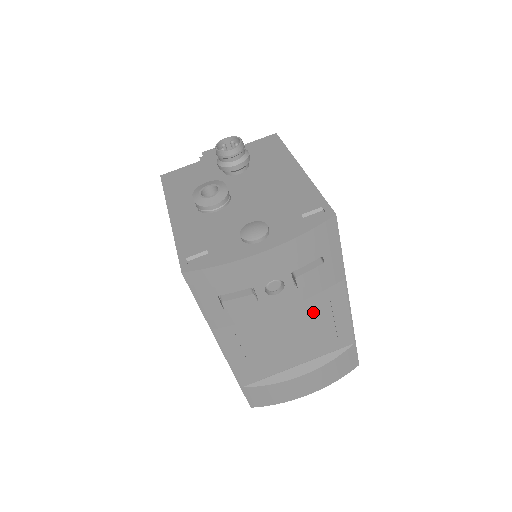
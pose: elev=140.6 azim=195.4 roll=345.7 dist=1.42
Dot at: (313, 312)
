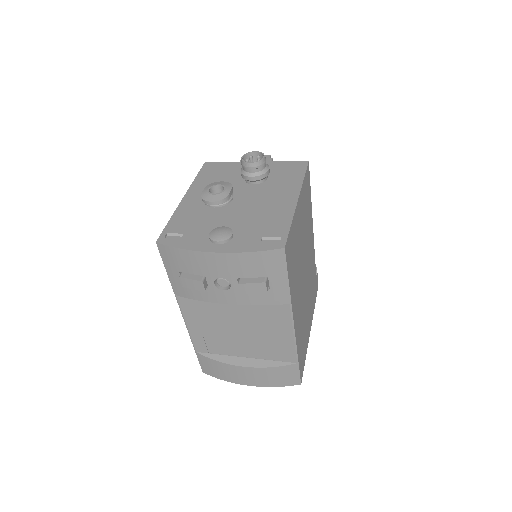
Dot at: (260, 319)
